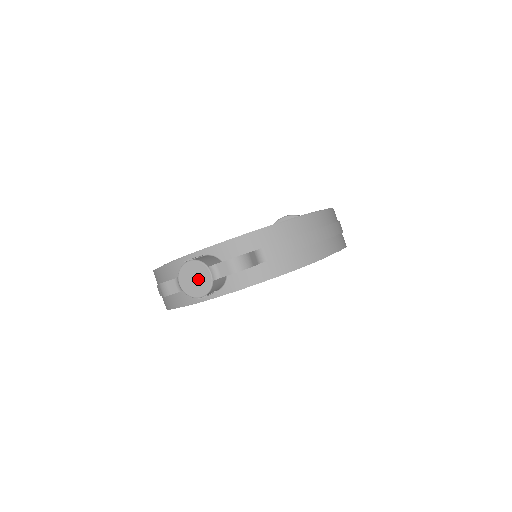
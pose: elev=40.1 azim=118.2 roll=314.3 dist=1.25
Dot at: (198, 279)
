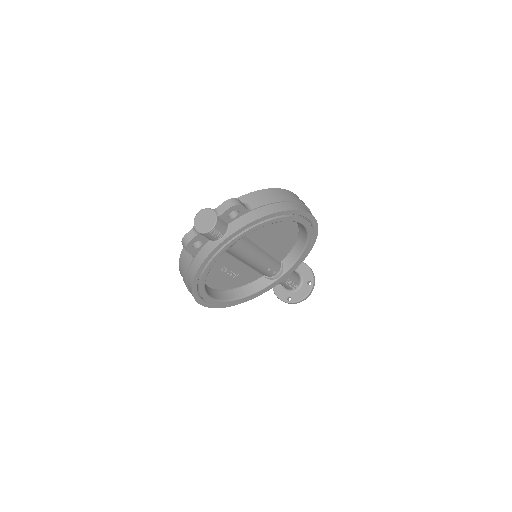
Dot at: (207, 219)
